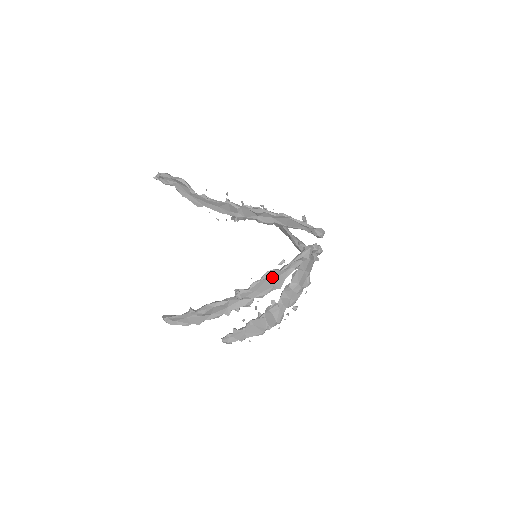
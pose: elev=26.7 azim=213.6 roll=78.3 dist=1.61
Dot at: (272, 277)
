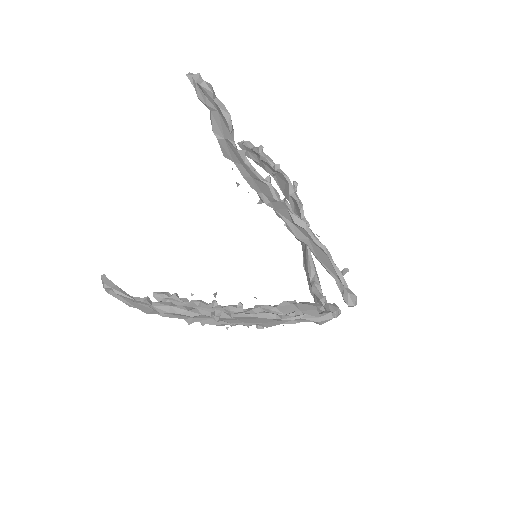
Dot at: (268, 318)
